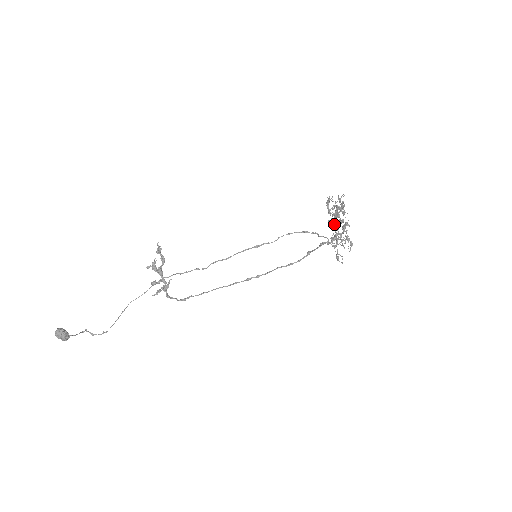
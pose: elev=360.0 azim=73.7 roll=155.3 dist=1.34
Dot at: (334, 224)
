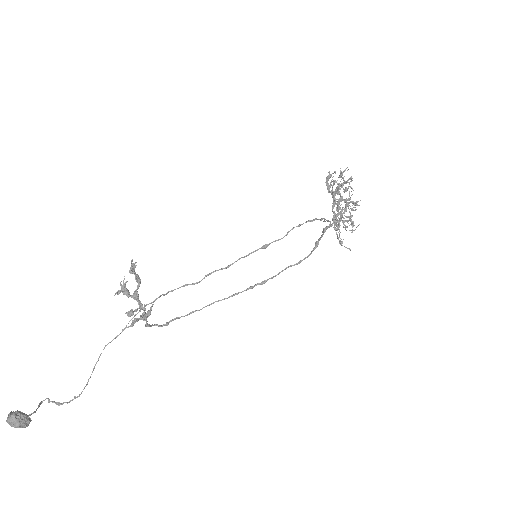
Dot at: (338, 204)
